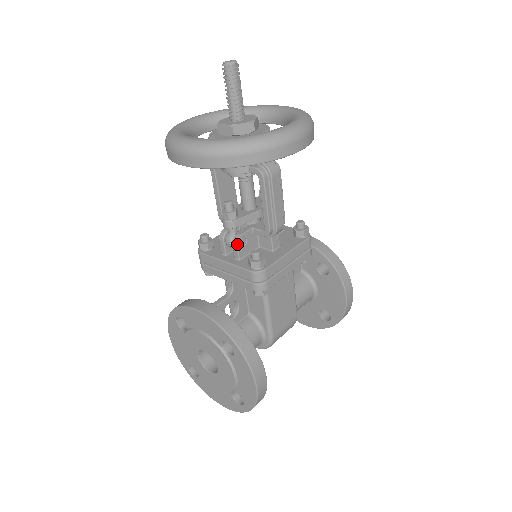
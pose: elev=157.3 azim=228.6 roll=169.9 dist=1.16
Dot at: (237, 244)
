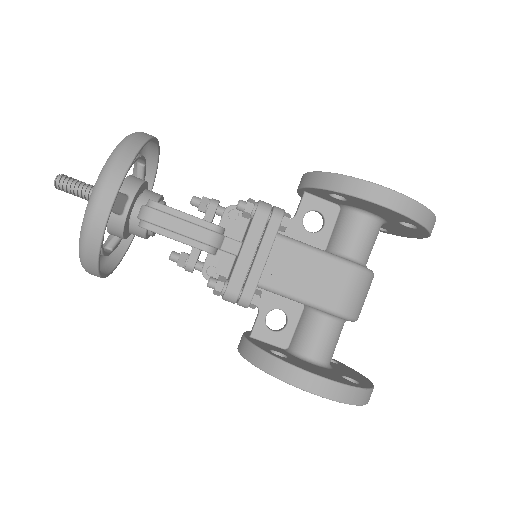
Dot at: (206, 279)
